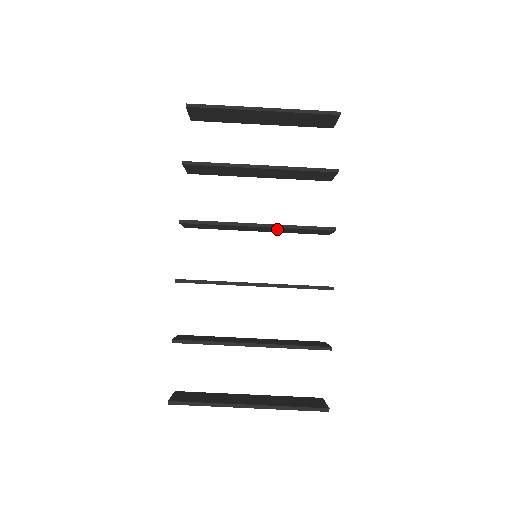
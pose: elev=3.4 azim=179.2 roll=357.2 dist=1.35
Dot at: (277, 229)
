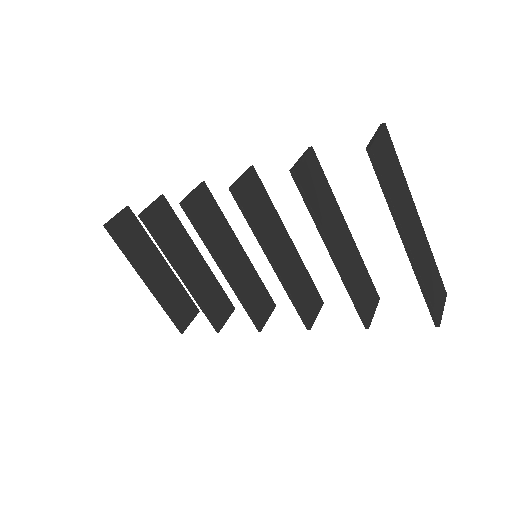
Dot at: (287, 274)
